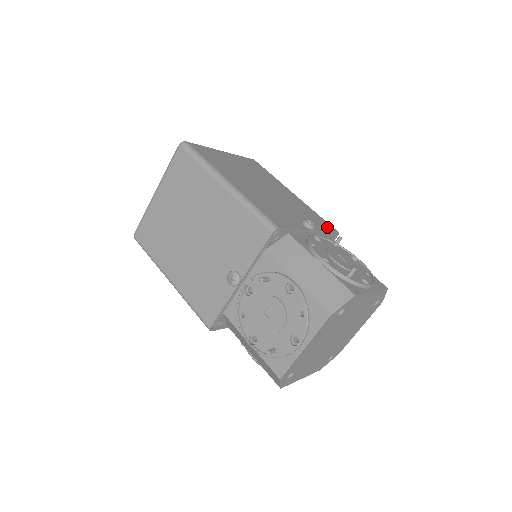
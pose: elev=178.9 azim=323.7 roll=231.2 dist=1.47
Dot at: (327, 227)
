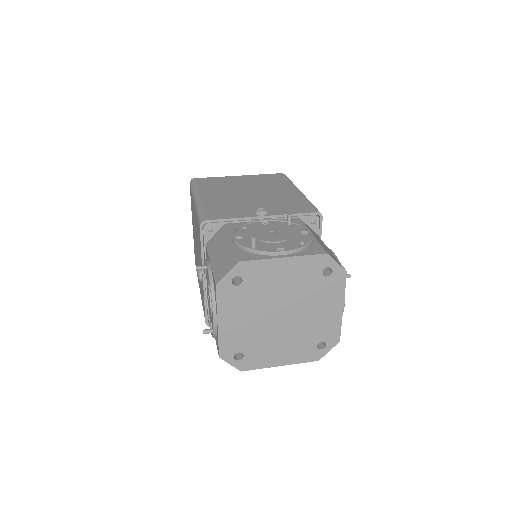
Dot at: (301, 210)
